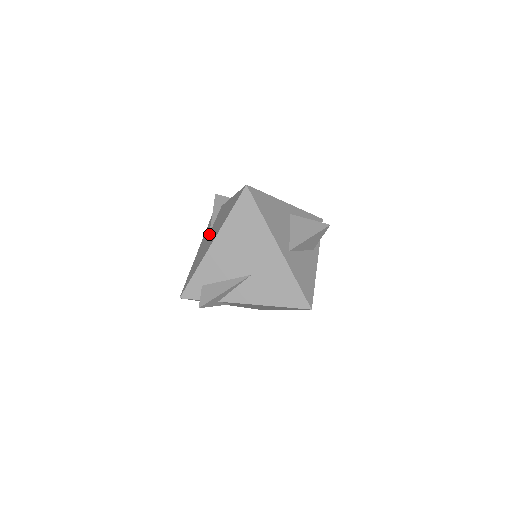
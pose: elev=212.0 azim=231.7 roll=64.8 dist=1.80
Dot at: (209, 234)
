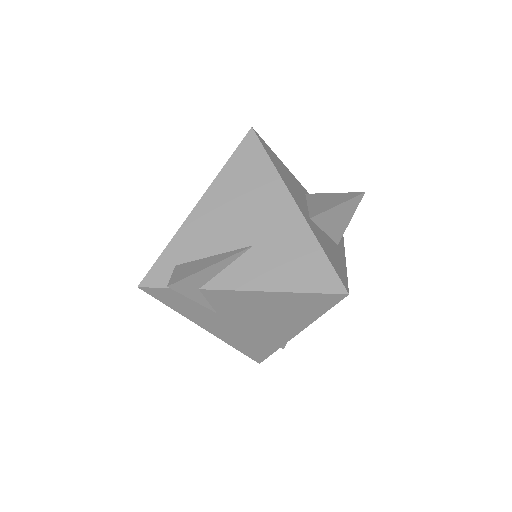
Dot at: occluded
